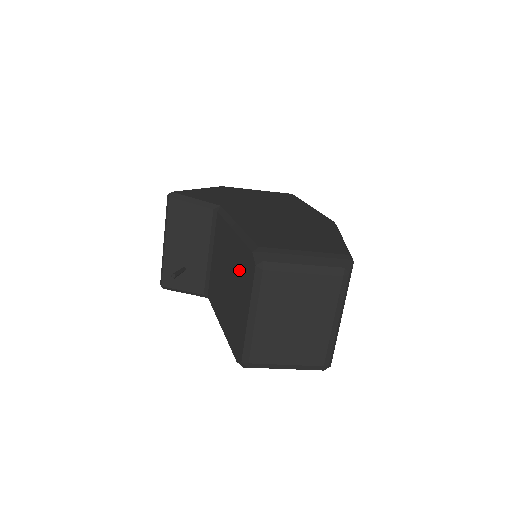
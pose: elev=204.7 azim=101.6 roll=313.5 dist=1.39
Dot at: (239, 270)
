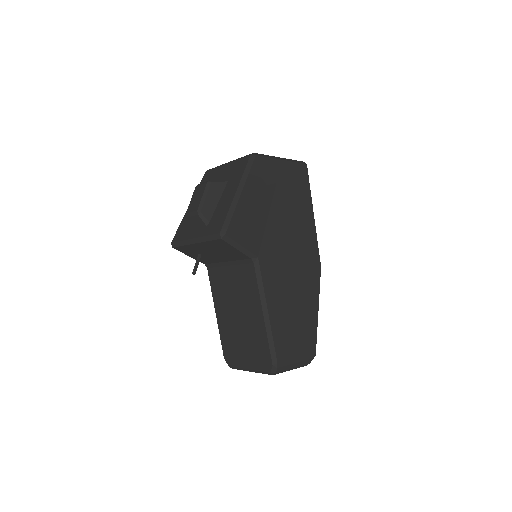
Dot at: (255, 343)
